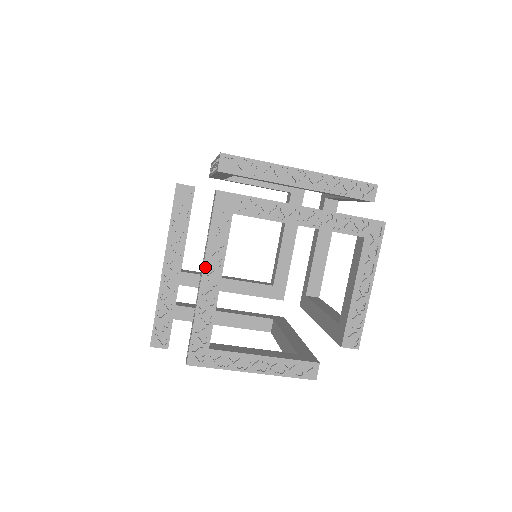
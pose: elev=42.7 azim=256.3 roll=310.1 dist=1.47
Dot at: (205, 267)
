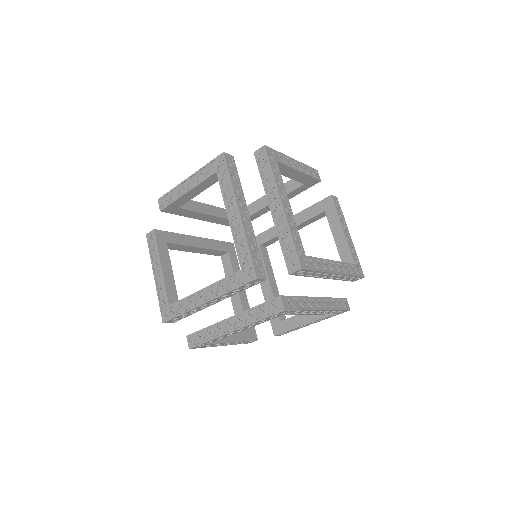
Dot at: occluded
